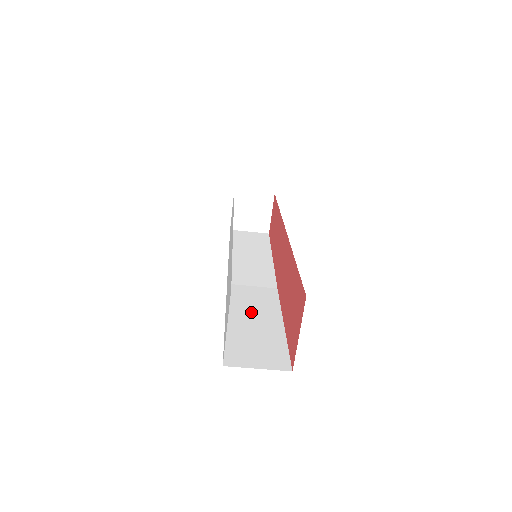
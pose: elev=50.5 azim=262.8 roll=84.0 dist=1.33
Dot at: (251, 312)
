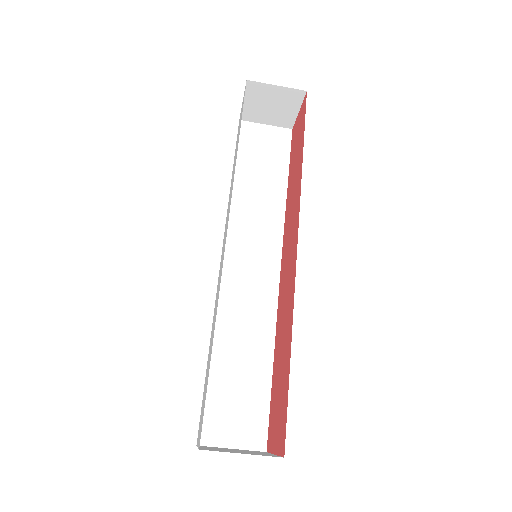
Dot at: (240, 336)
